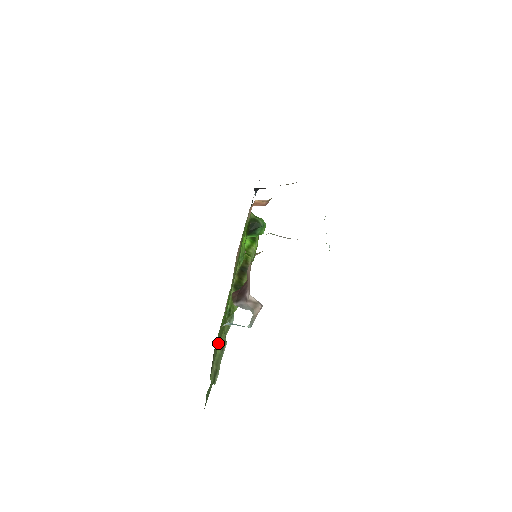
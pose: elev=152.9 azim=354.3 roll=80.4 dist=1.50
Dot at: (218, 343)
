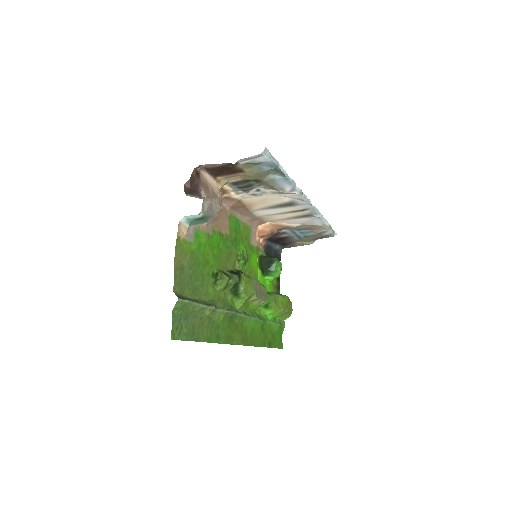
Dot at: (195, 284)
